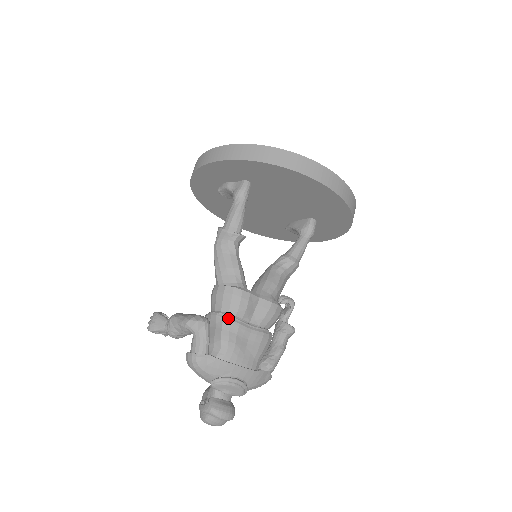
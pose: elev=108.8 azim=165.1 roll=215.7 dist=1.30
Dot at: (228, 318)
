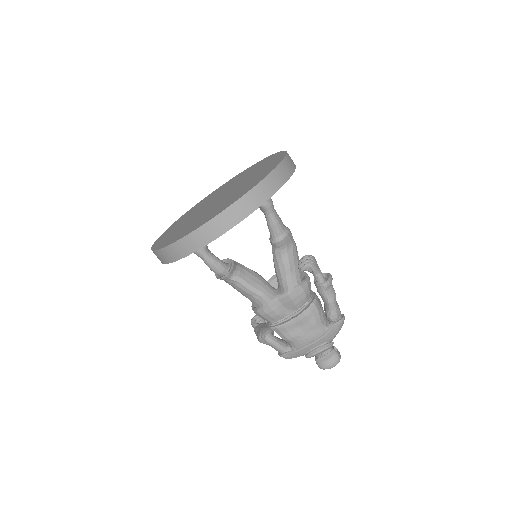
Dot at: (274, 328)
